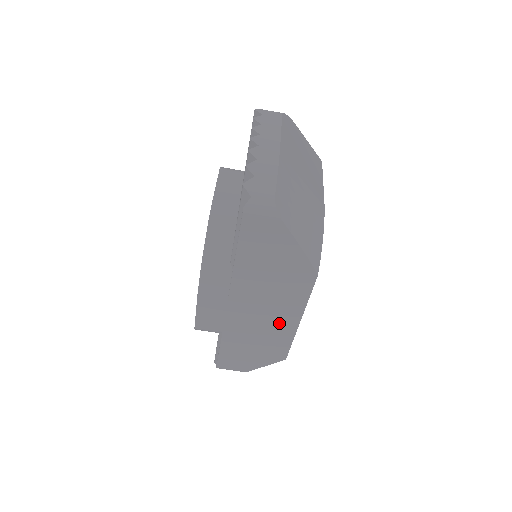
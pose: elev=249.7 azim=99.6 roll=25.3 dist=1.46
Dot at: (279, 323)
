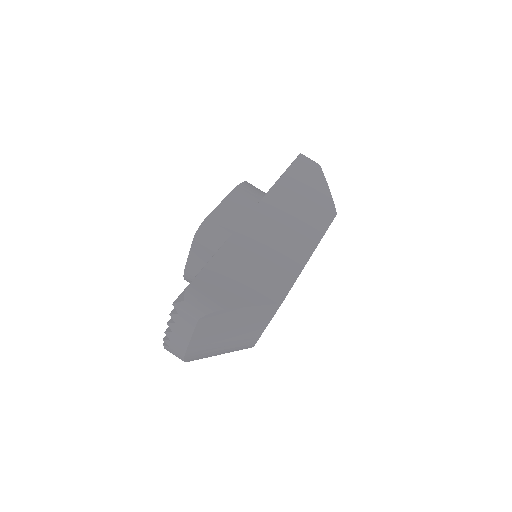
Dot at: (292, 247)
